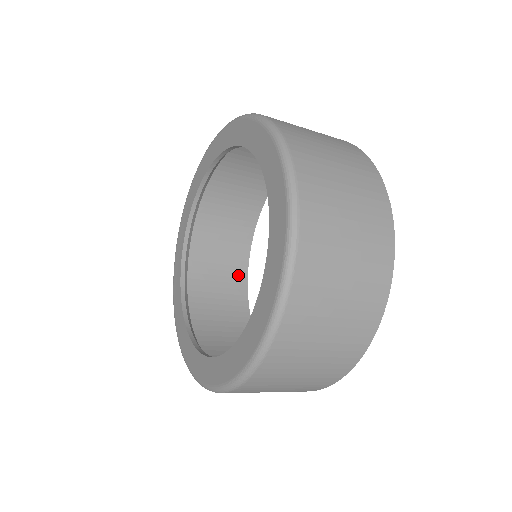
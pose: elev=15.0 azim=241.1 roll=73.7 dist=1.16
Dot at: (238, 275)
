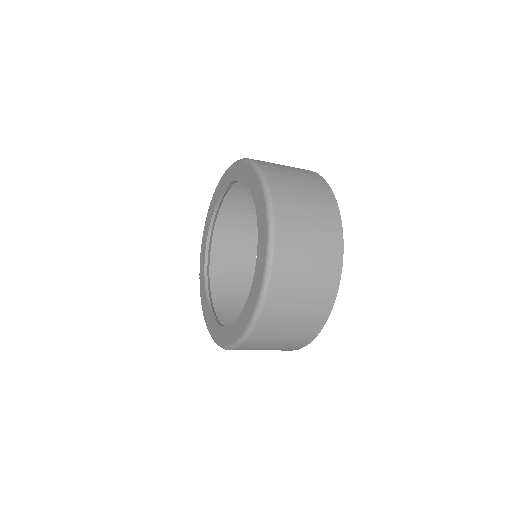
Dot at: occluded
